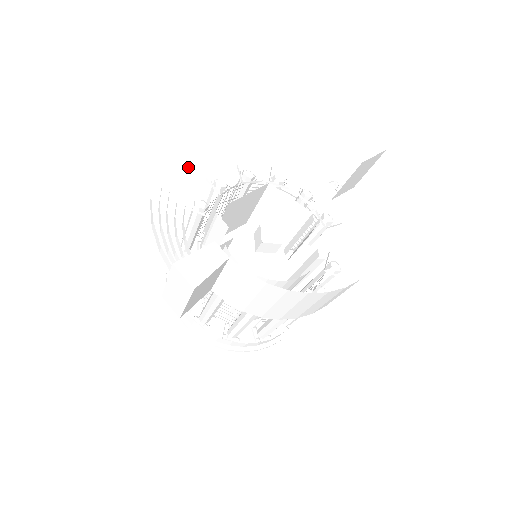
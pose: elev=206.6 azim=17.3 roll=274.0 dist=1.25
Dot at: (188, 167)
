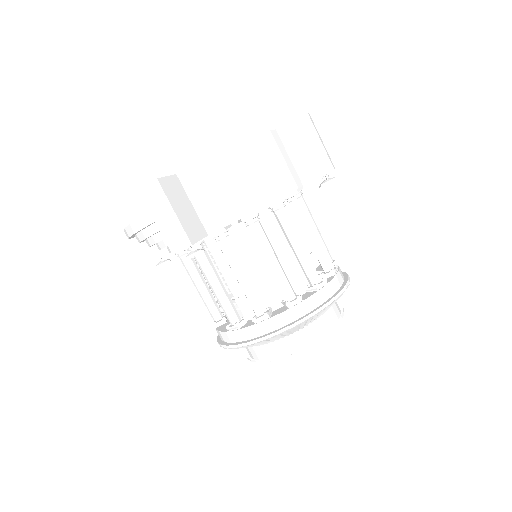
Dot at: occluded
